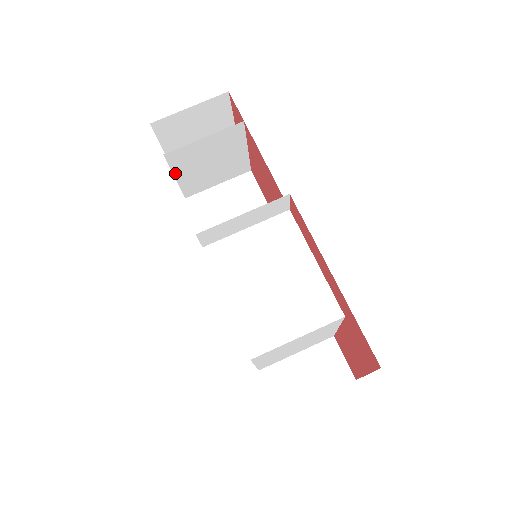
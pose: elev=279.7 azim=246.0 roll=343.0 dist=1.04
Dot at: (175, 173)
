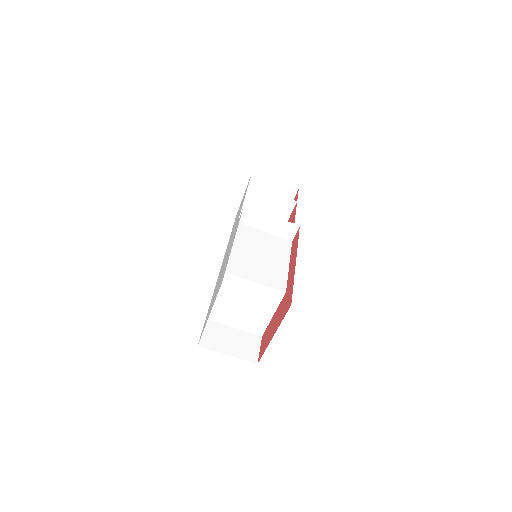
Dot at: (243, 203)
